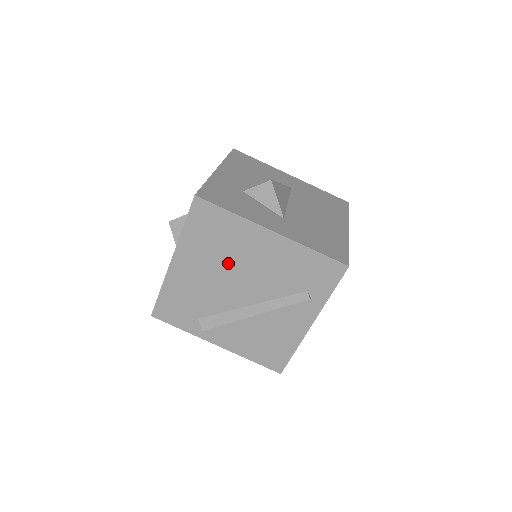
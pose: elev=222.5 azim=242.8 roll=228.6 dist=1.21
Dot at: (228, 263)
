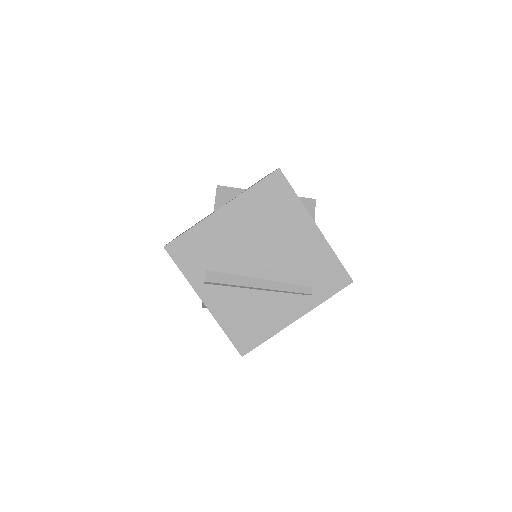
Dot at: (267, 234)
